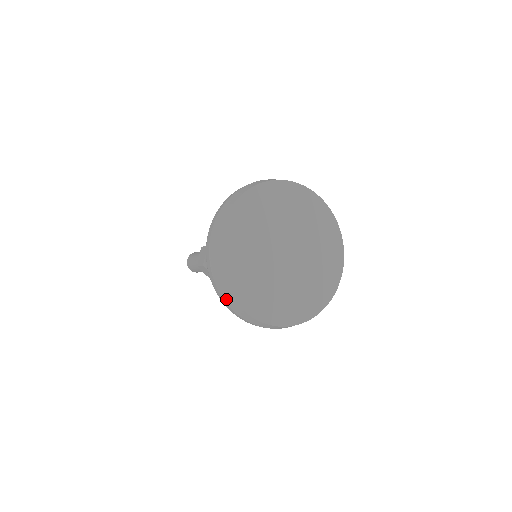
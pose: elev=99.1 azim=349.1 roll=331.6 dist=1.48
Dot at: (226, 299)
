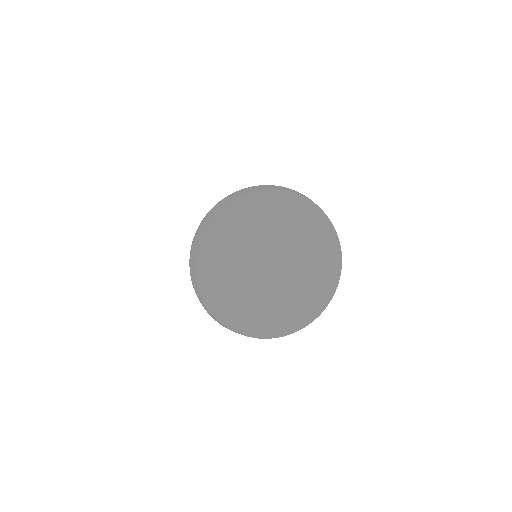
Dot at: occluded
